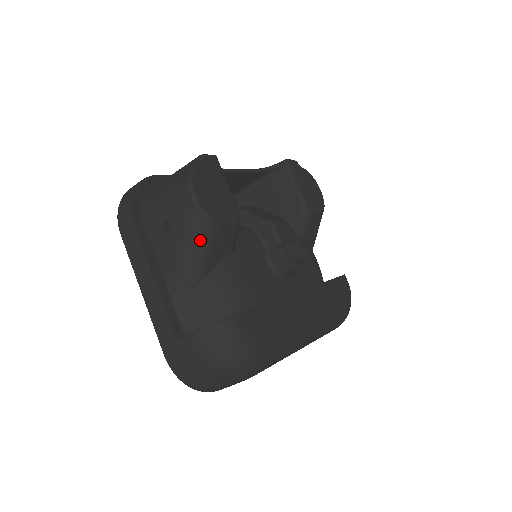
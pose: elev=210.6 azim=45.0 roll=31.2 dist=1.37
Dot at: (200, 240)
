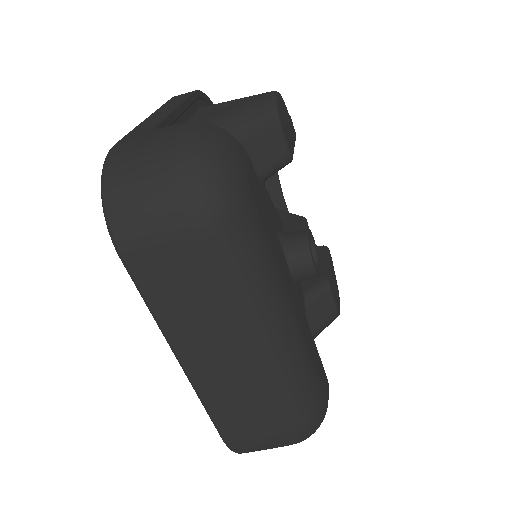
Dot at: (253, 115)
